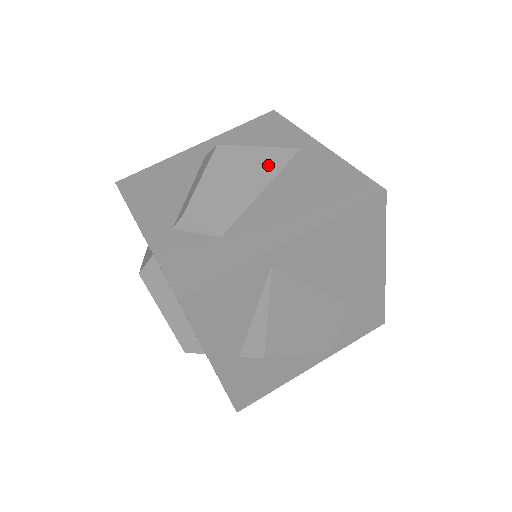
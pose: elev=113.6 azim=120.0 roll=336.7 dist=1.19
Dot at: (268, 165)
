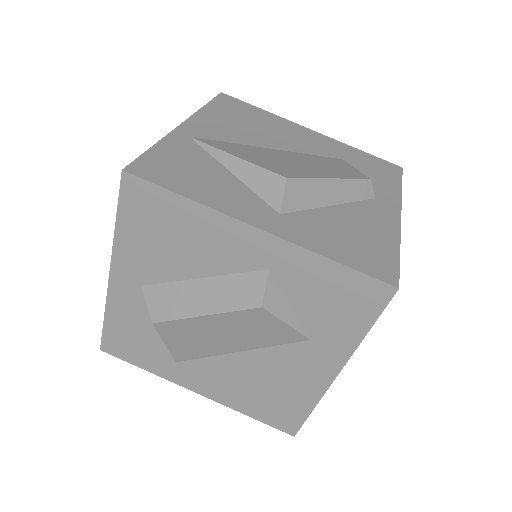
Dot at: occluded
